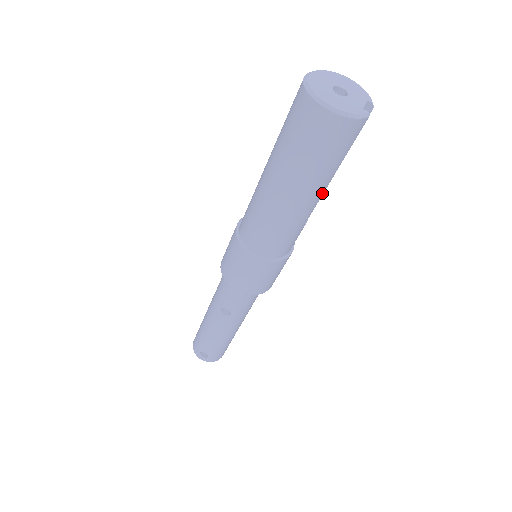
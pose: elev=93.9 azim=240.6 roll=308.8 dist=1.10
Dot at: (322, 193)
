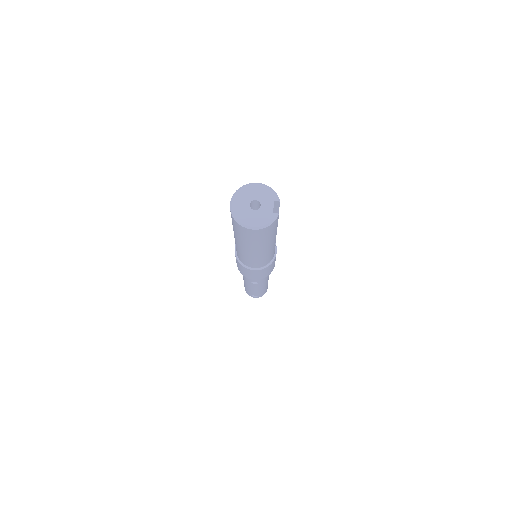
Dot at: (275, 238)
